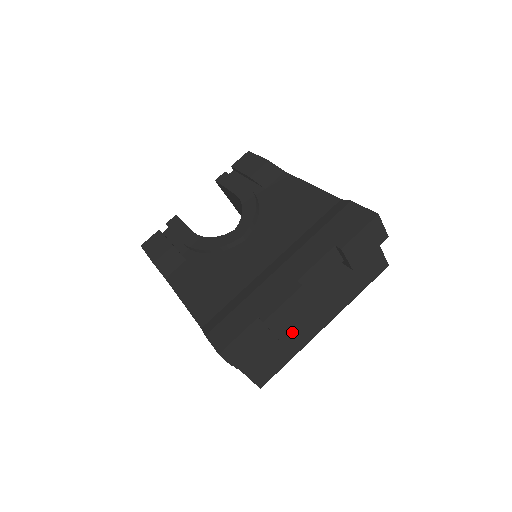
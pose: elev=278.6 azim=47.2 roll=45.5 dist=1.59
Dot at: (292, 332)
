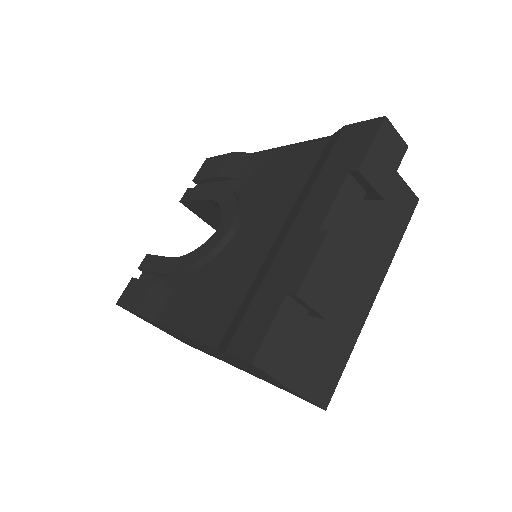
Dot at: (337, 315)
